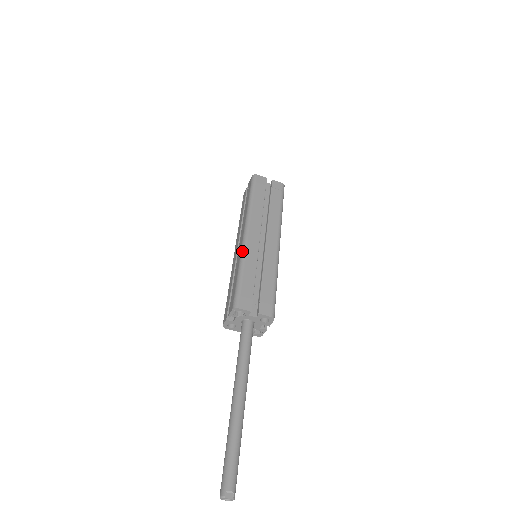
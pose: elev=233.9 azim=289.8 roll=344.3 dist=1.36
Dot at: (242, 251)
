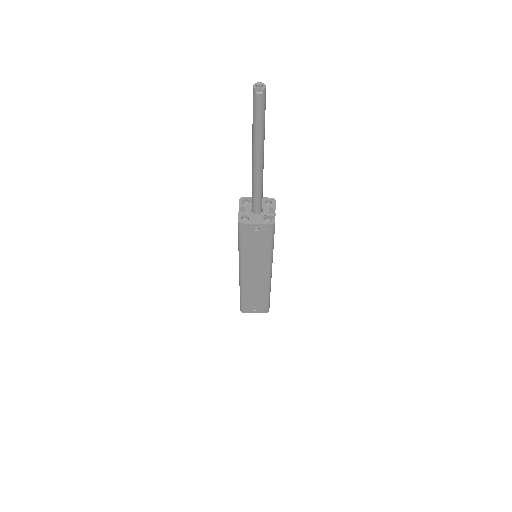
Dot at: occluded
